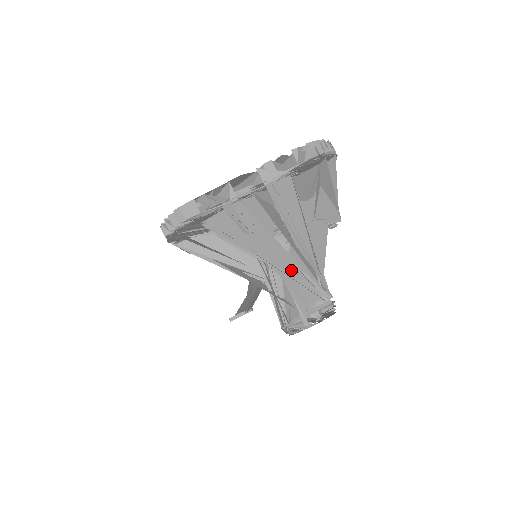
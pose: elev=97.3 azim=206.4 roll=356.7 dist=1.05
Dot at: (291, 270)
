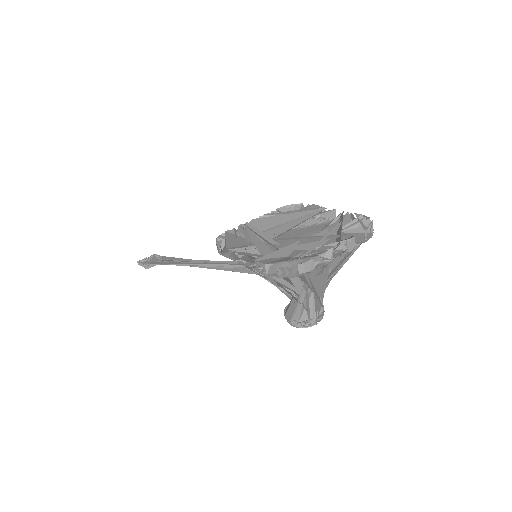
Dot at: (318, 292)
